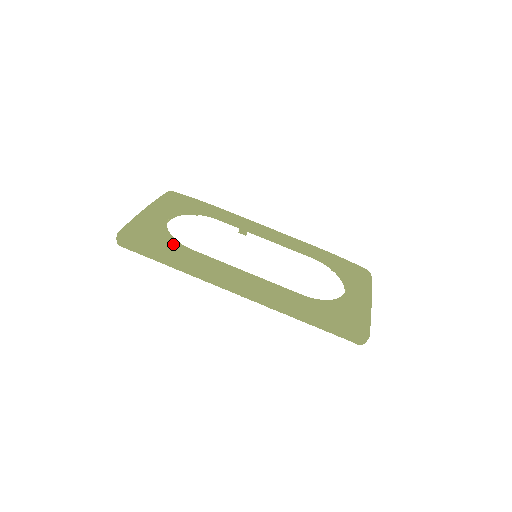
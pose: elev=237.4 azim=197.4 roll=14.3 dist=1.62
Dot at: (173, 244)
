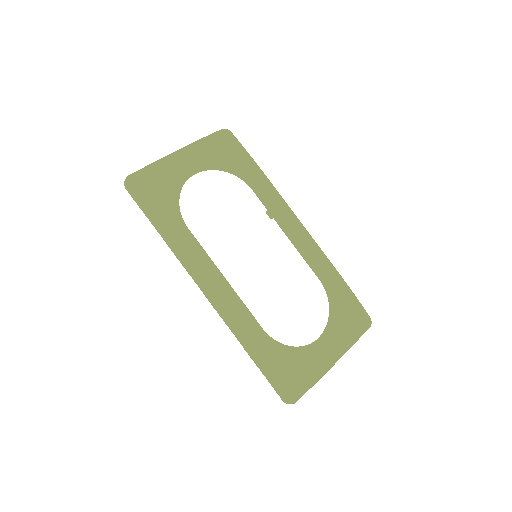
Dot at: (173, 213)
